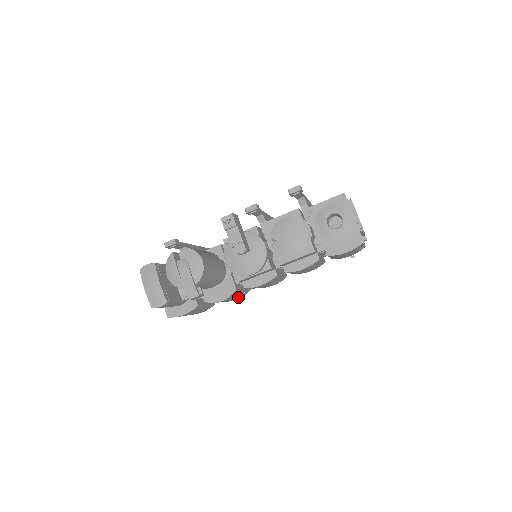
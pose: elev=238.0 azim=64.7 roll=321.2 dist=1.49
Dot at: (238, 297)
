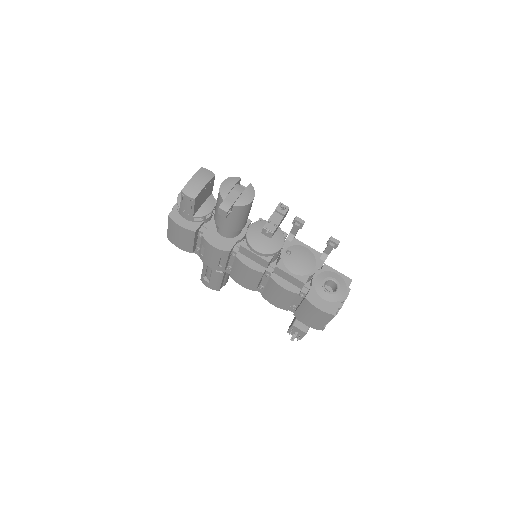
Dot at: (215, 263)
